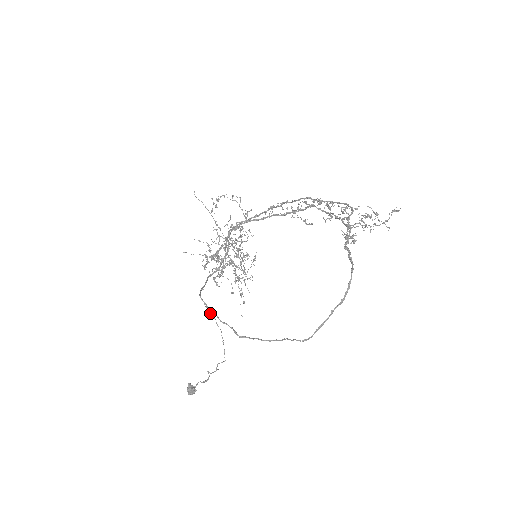
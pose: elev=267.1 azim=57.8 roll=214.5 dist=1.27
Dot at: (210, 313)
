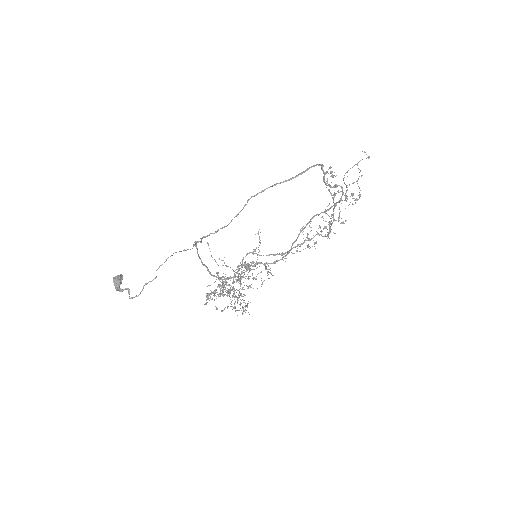
Dot at: occluded
